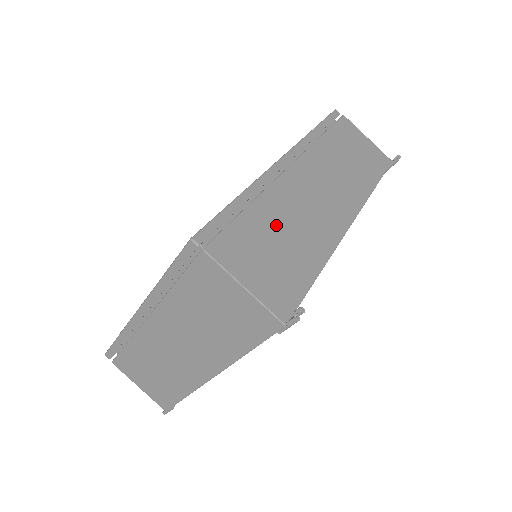
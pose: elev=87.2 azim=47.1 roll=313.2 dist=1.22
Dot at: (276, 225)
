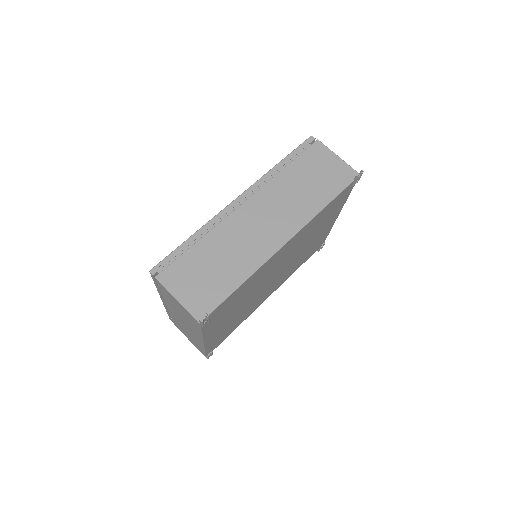
Dot at: (214, 254)
